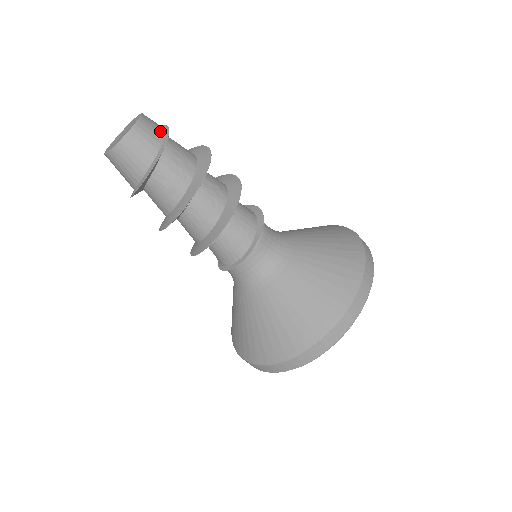
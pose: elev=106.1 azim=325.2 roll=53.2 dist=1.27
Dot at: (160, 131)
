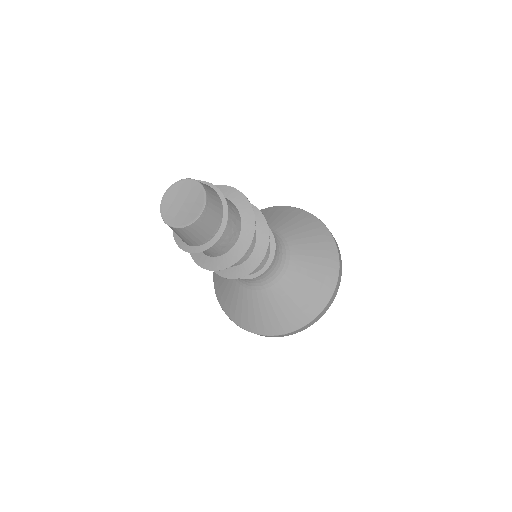
Dot at: (219, 201)
